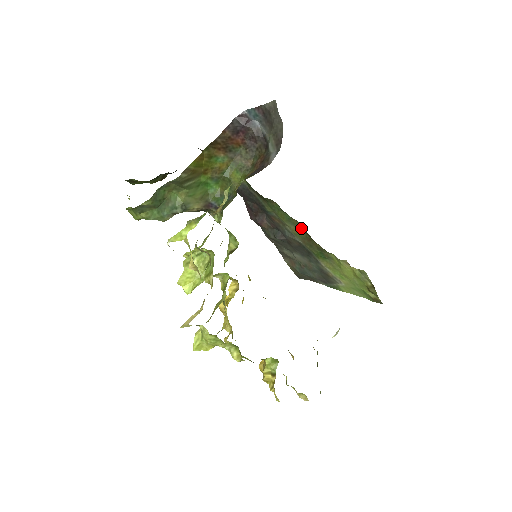
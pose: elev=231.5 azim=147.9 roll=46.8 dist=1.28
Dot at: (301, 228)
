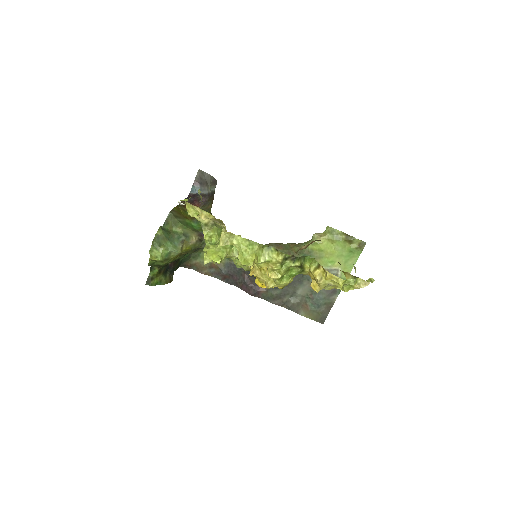
Dot at: occluded
